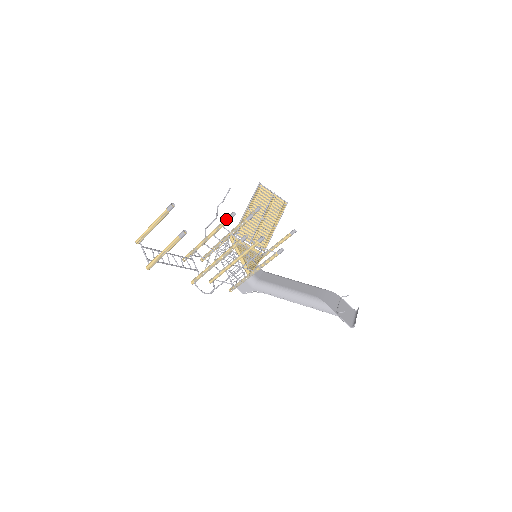
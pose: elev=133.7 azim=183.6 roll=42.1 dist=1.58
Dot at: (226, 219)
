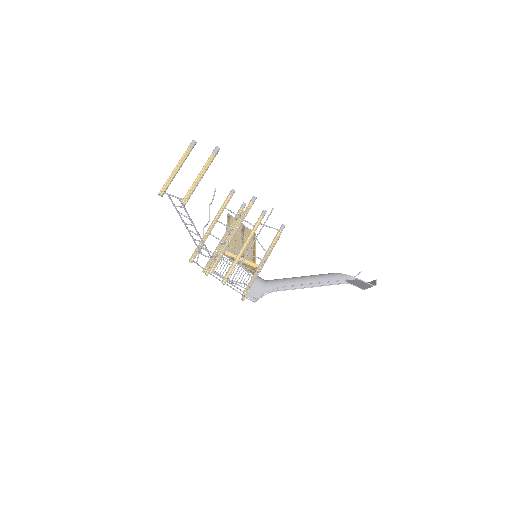
Dot at: (227, 197)
